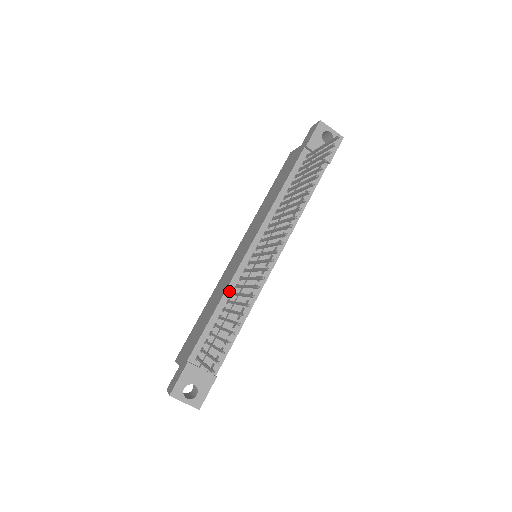
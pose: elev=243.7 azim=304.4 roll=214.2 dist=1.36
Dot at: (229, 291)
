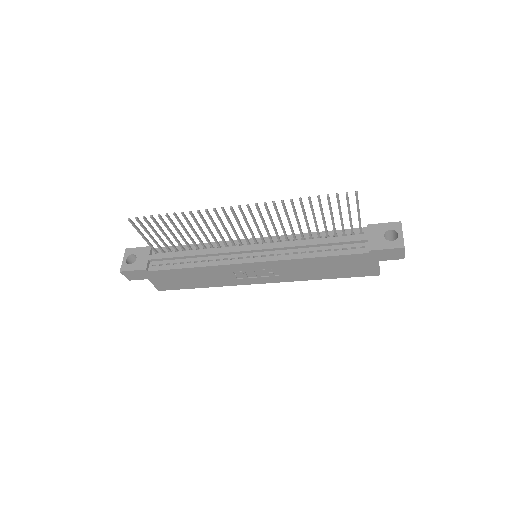
Dot at: (213, 244)
